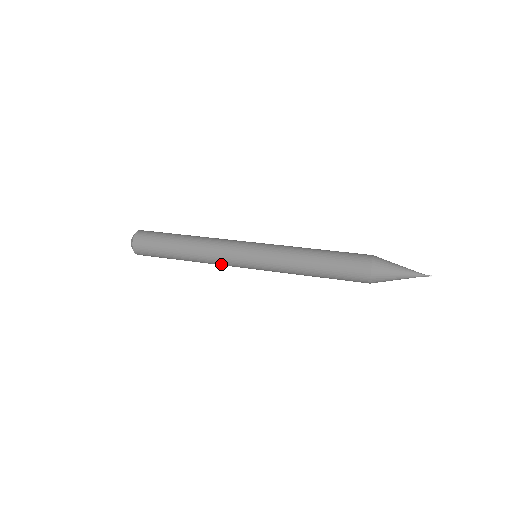
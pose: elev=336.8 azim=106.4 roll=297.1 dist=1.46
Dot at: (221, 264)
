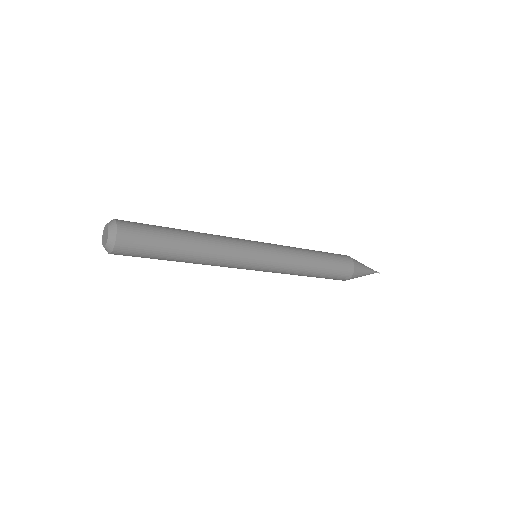
Dot at: (230, 256)
